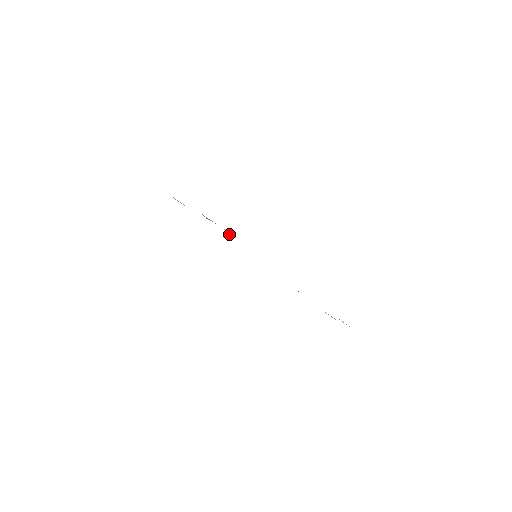
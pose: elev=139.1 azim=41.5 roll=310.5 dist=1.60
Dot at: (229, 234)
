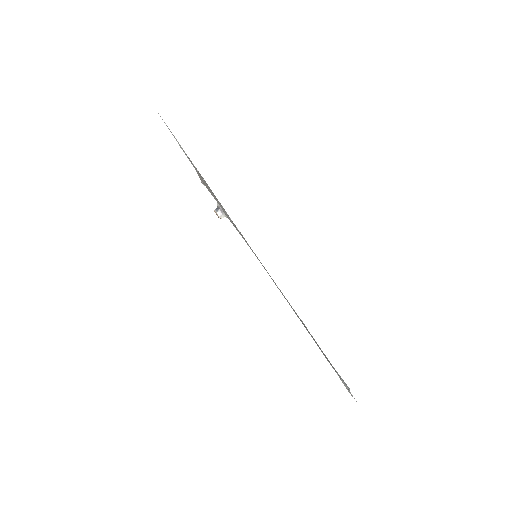
Dot at: (221, 211)
